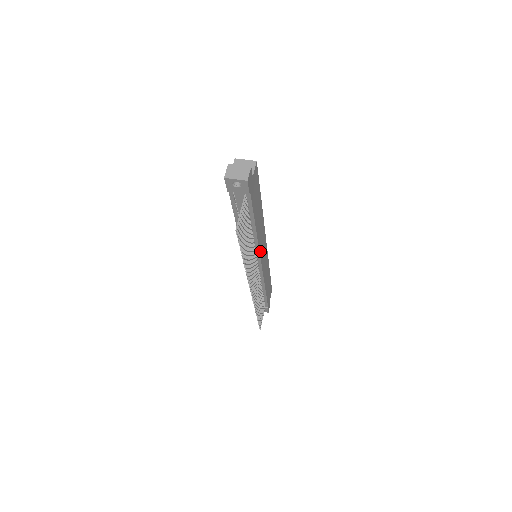
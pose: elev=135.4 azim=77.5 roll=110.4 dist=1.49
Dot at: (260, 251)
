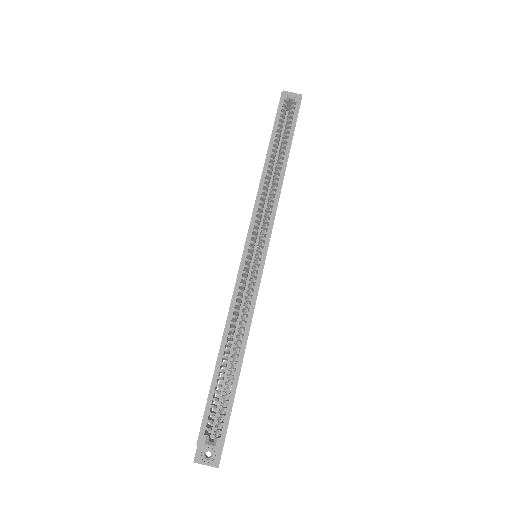
Dot at: occluded
